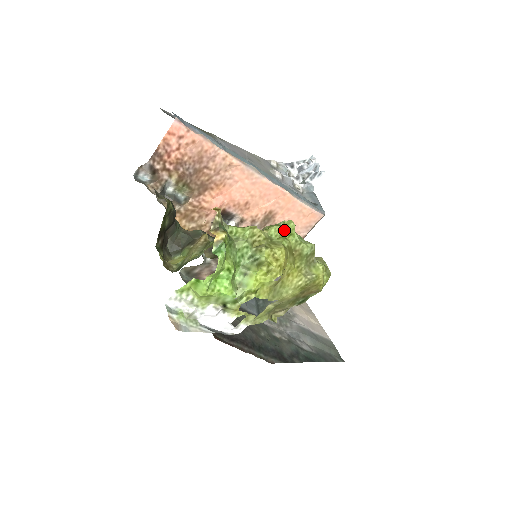
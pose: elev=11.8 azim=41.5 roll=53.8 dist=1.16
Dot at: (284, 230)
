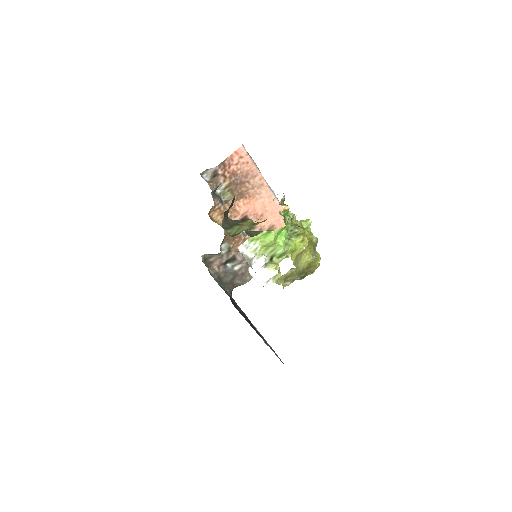
Dot at: (303, 224)
